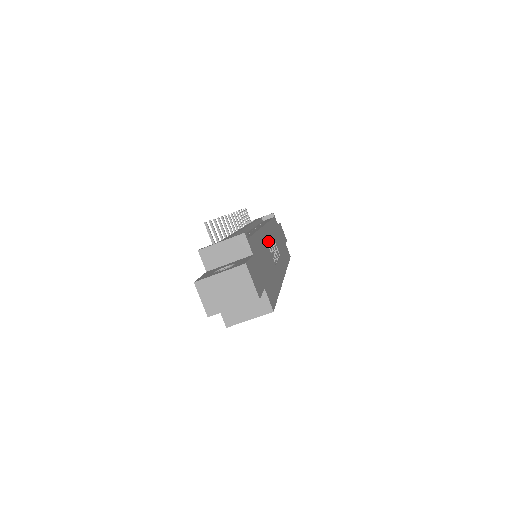
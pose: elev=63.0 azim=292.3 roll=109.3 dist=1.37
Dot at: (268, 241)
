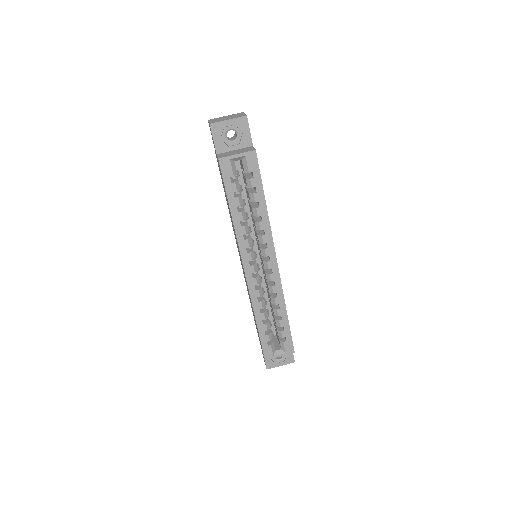
Dot at: occluded
